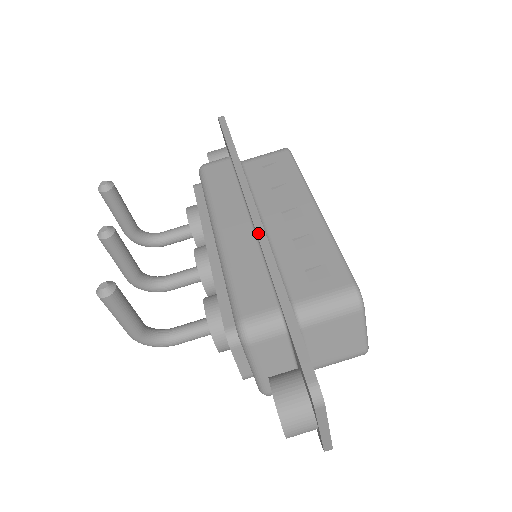
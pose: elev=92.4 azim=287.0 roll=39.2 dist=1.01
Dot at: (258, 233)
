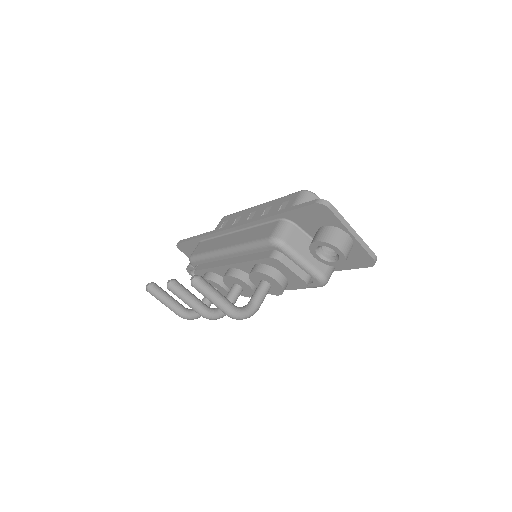
Dot at: (242, 224)
